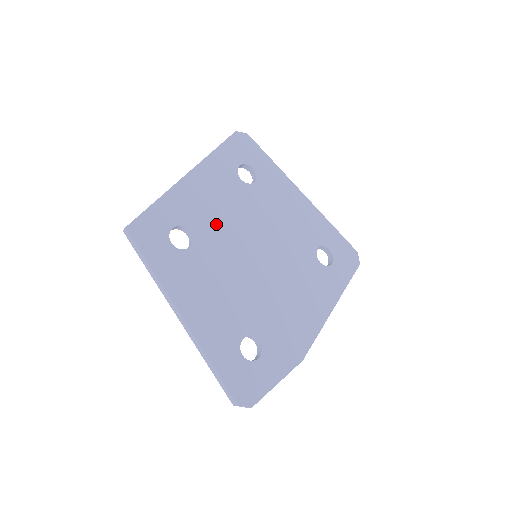
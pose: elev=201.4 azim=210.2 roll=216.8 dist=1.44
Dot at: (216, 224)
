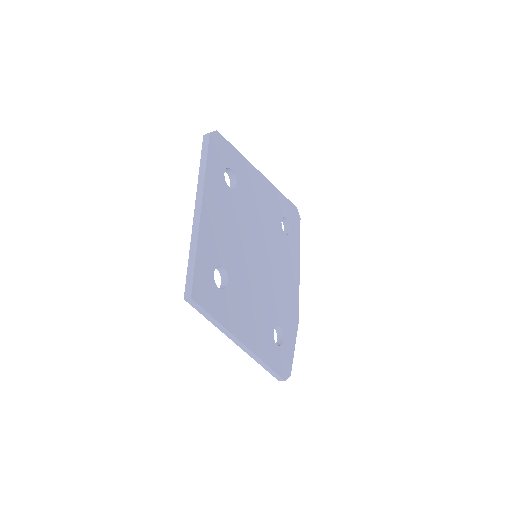
Dot at: (232, 247)
